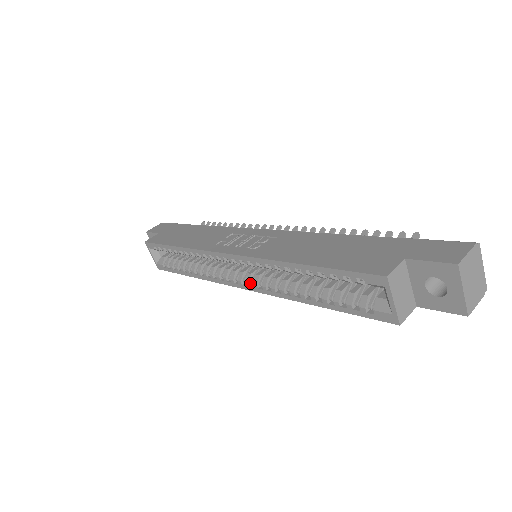
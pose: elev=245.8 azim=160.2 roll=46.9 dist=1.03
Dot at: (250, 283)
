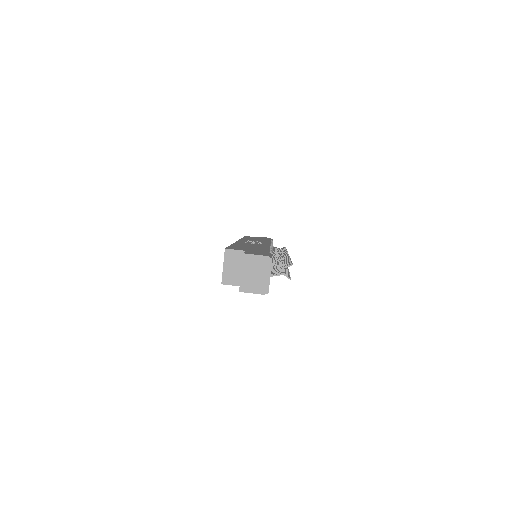
Dot at: occluded
